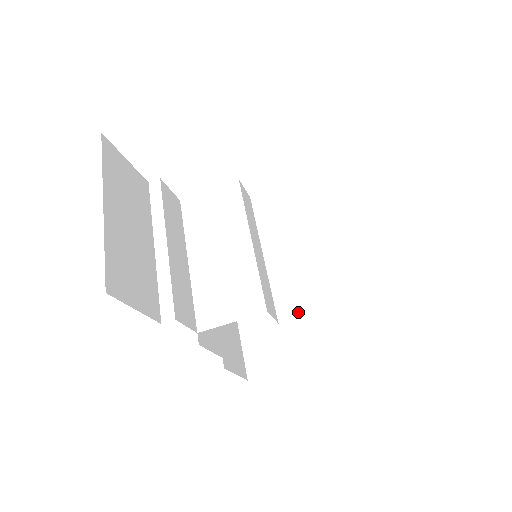
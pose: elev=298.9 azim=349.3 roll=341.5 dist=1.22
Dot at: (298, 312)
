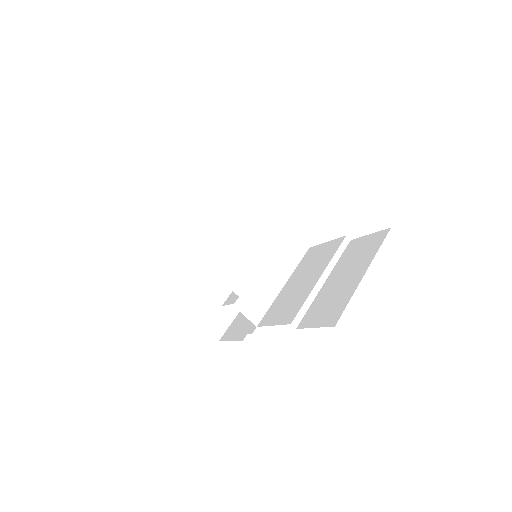
Dot at: (240, 307)
